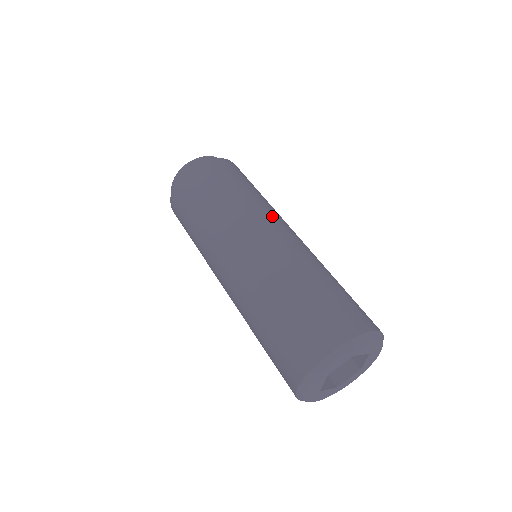
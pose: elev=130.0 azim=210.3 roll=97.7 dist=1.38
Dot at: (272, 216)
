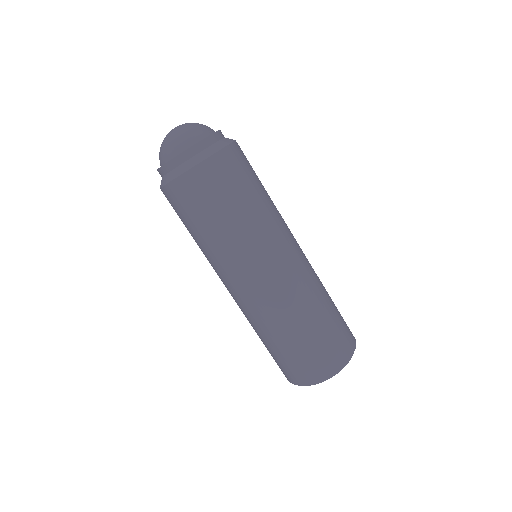
Dot at: (284, 238)
